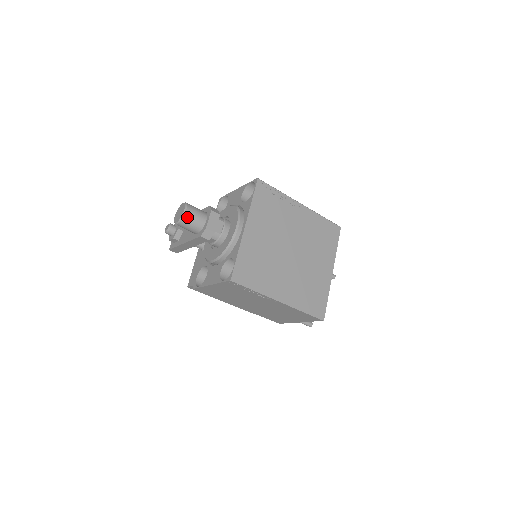
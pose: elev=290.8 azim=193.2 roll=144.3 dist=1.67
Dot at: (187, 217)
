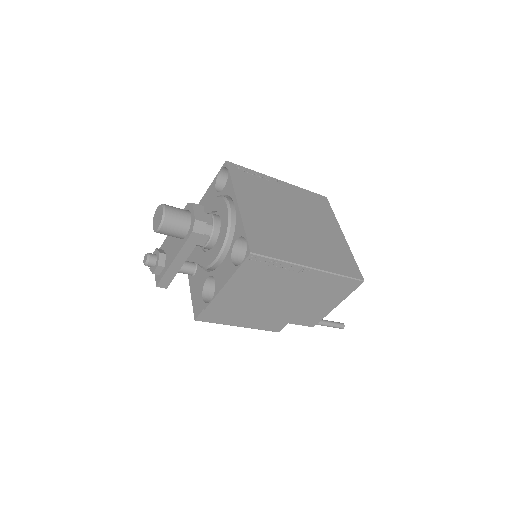
Dot at: (169, 215)
